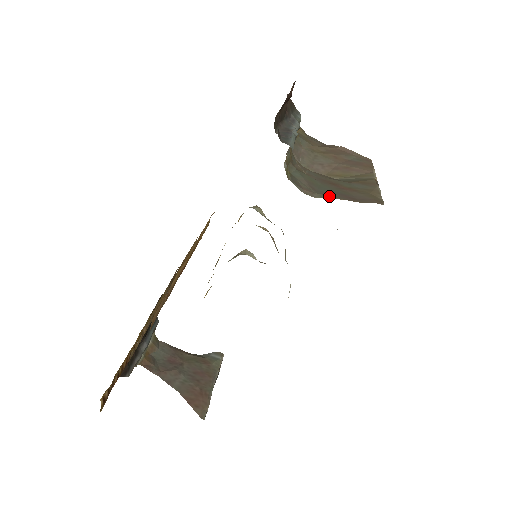
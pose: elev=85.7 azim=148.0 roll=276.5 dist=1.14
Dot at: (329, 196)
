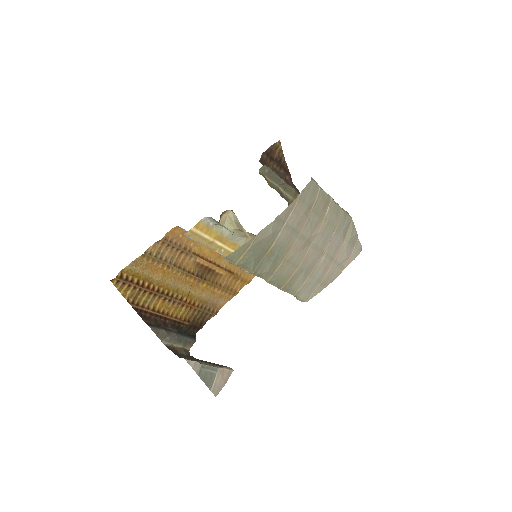
Dot at: occluded
